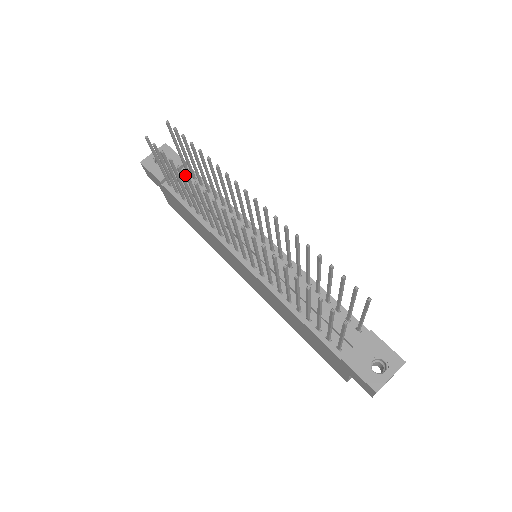
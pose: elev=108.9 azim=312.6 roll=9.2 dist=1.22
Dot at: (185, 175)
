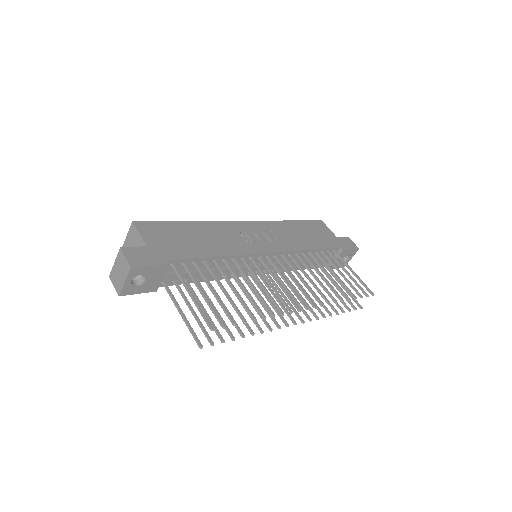
Dot at: occluded
